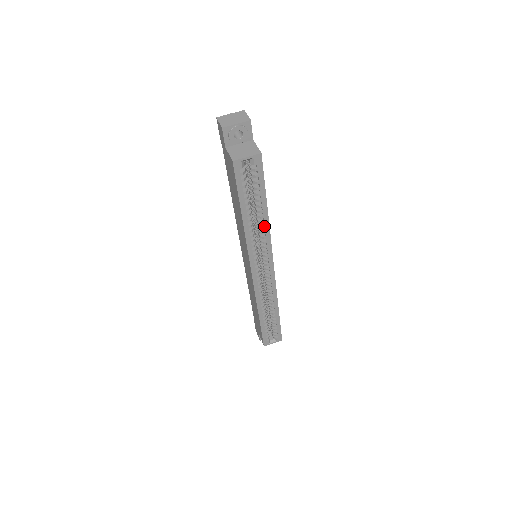
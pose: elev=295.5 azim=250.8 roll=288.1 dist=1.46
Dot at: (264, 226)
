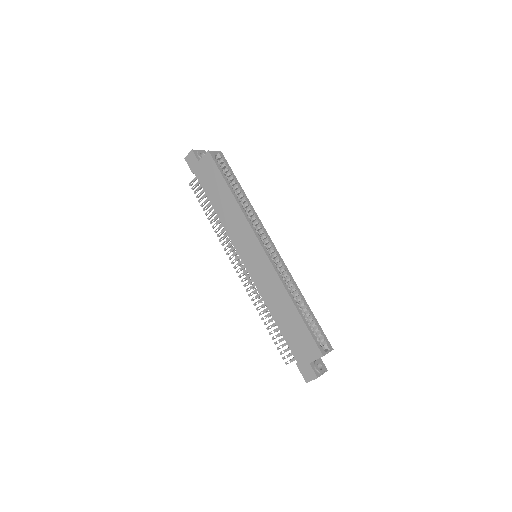
Dot at: (248, 203)
